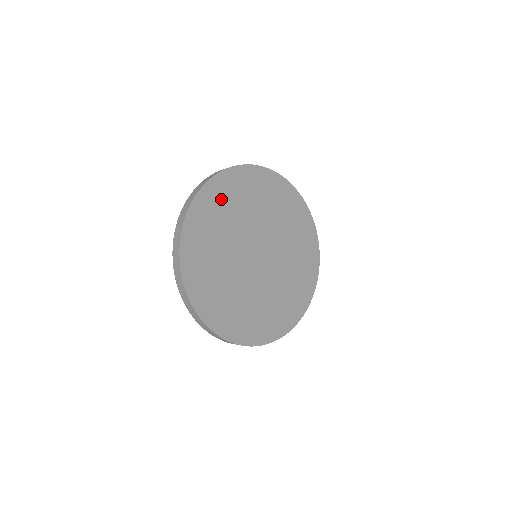
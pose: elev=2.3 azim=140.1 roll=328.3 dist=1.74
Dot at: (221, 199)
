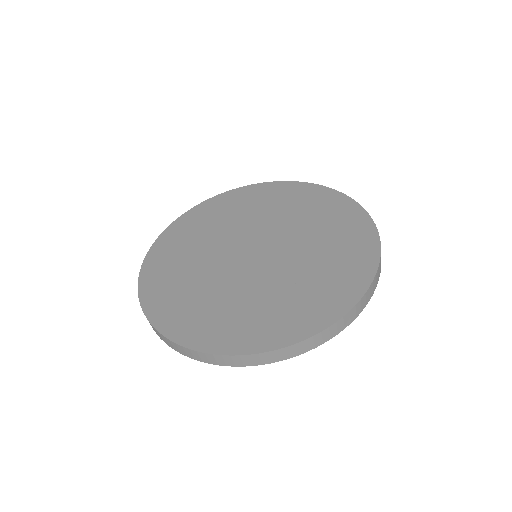
Dot at: (165, 278)
